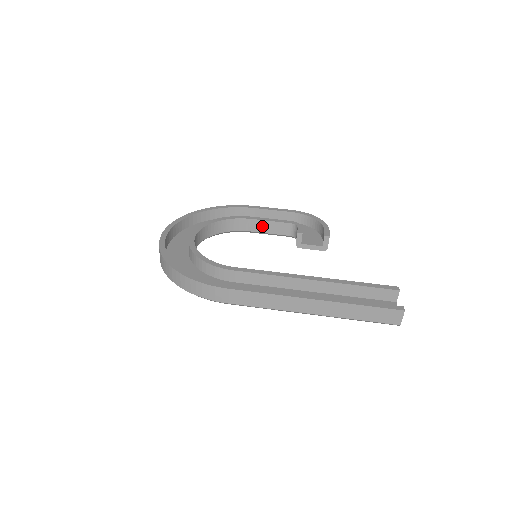
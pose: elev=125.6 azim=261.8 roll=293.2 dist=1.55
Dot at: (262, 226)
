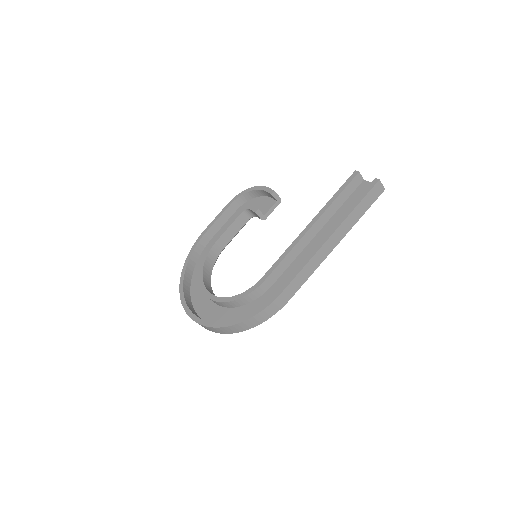
Dot at: (228, 235)
